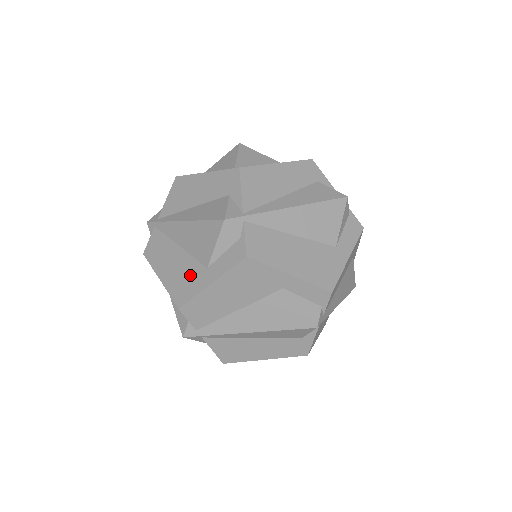
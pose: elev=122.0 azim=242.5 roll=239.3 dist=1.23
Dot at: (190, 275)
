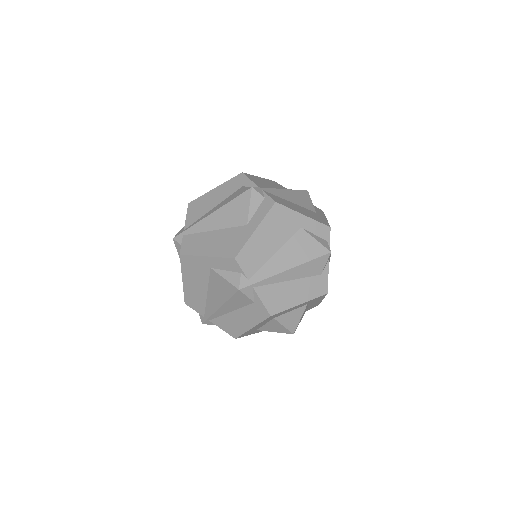
Dot at: (234, 237)
